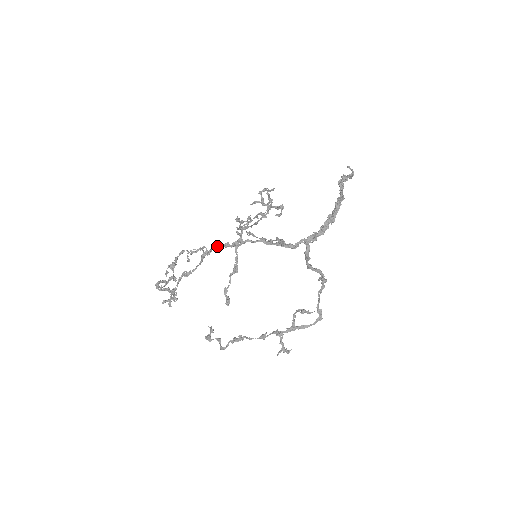
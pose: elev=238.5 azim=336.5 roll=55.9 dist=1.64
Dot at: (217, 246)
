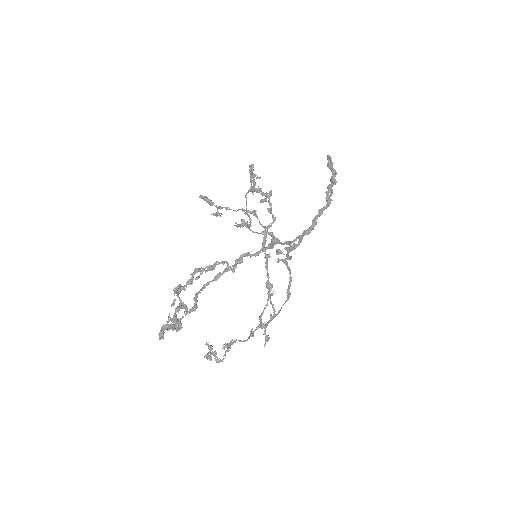
Dot at: occluded
